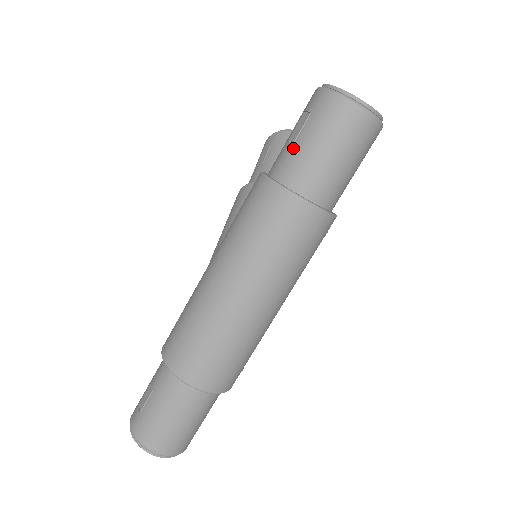
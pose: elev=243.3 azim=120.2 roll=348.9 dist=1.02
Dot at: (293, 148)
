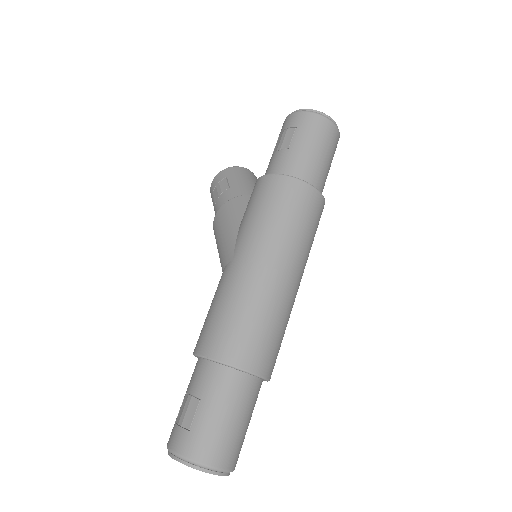
Dot at: (290, 152)
